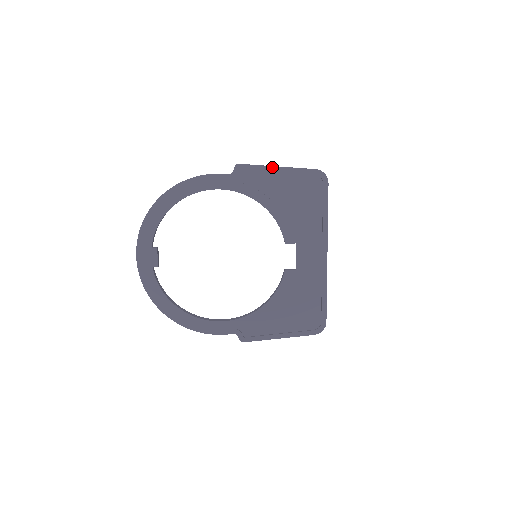
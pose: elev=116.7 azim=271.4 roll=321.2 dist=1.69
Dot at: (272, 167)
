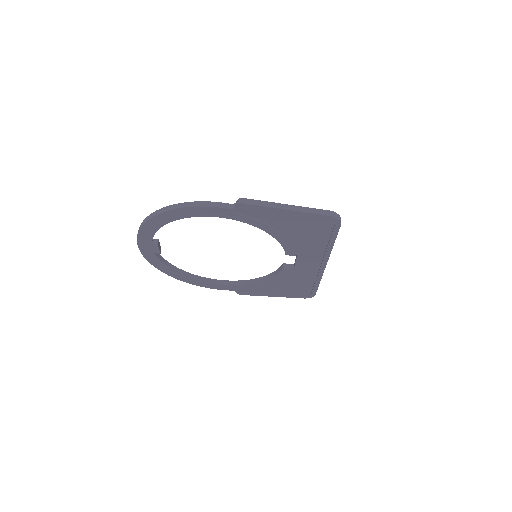
Dot at: (280, 209)
